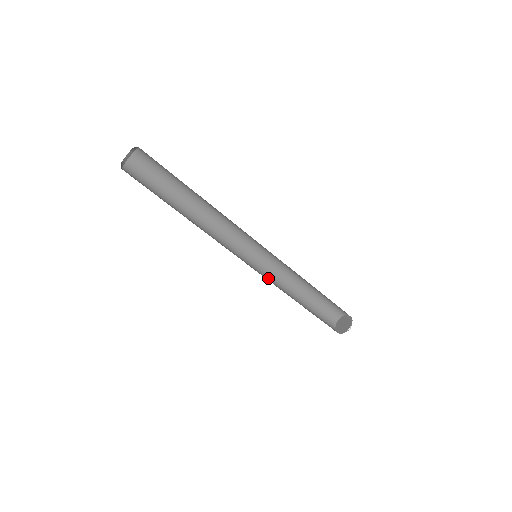
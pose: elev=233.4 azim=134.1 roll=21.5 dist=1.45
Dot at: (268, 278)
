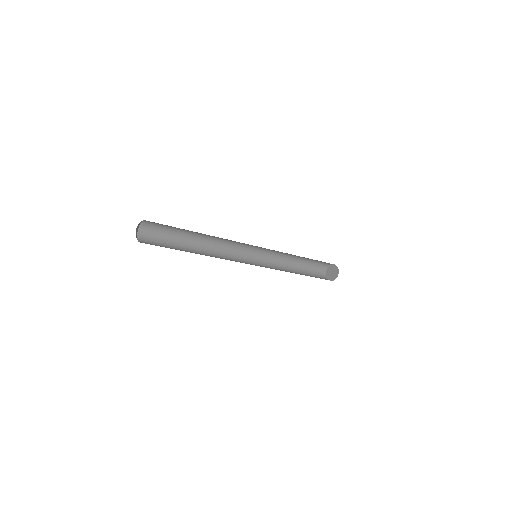
Dot at: (268, 259)
